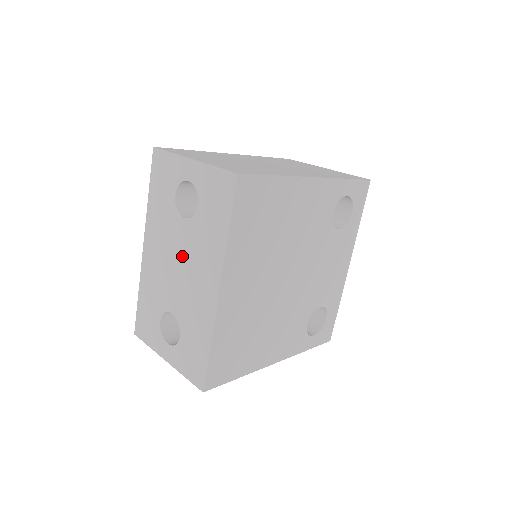
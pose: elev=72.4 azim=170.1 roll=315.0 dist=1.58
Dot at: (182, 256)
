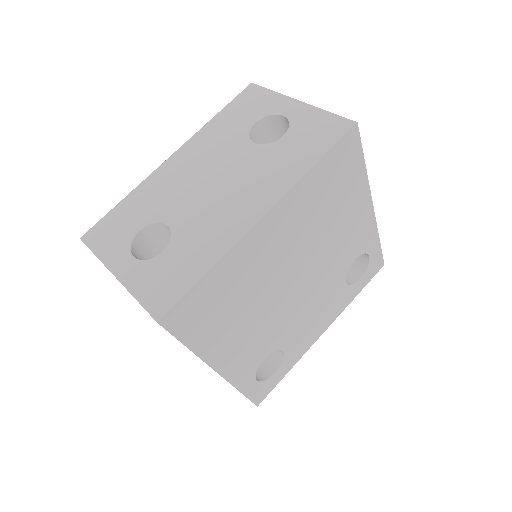
Dot at: (227, 174)
